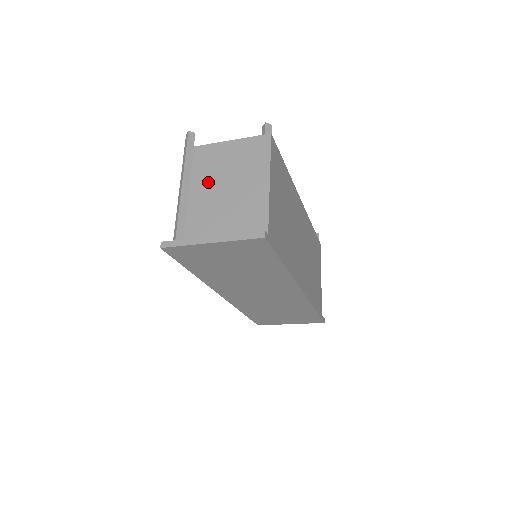
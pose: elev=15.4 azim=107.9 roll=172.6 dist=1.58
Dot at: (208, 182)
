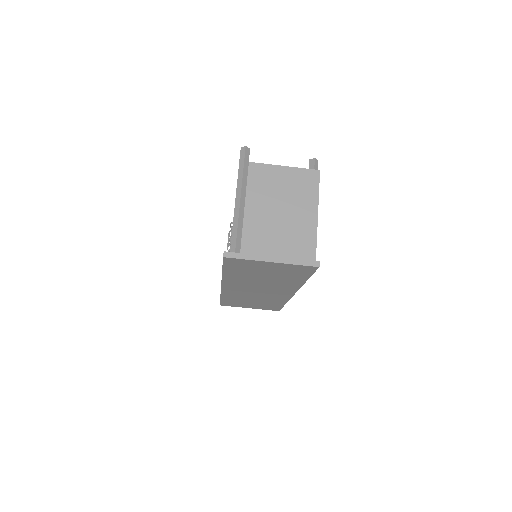
Dot at: (262, 201)
